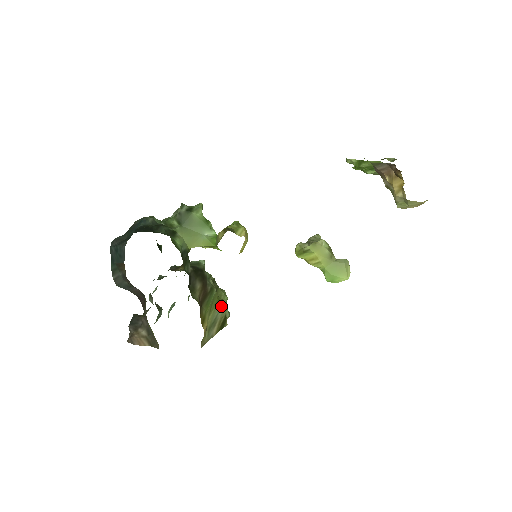
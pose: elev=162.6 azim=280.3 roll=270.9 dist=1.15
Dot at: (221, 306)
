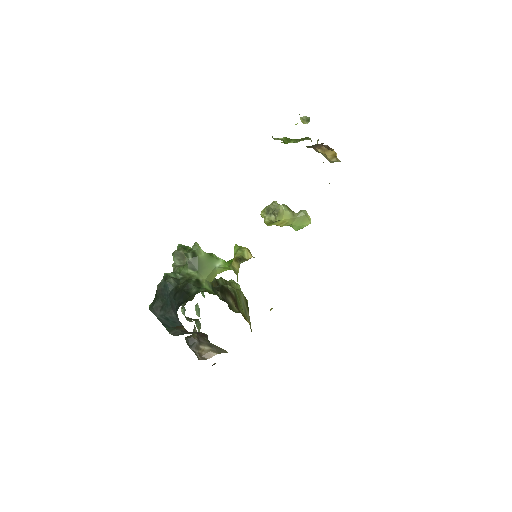
Dot at: (241, 295)
